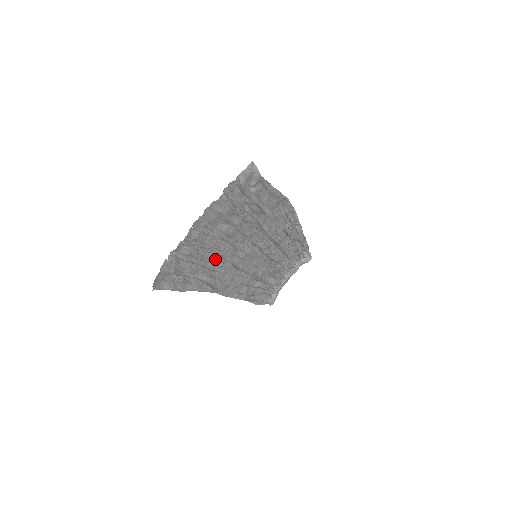
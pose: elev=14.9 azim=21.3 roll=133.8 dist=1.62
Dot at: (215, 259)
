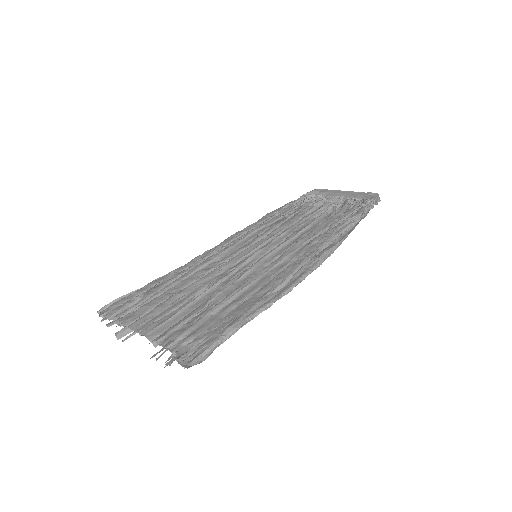
Dot at: occluded
